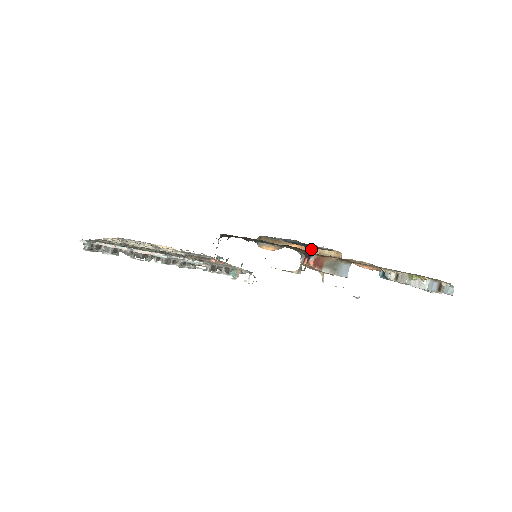
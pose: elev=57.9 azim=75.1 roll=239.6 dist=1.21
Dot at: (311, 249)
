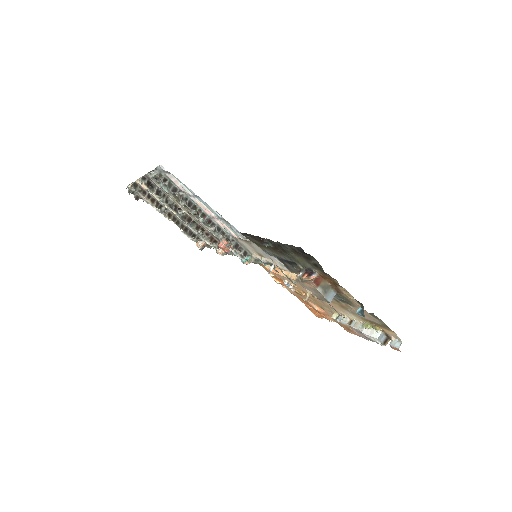
Dot at: (286, 273)
